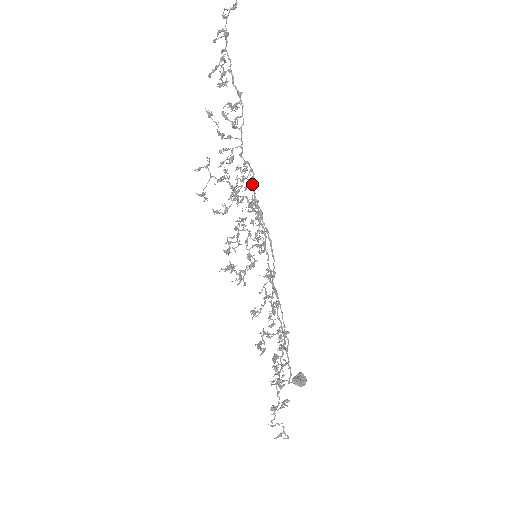
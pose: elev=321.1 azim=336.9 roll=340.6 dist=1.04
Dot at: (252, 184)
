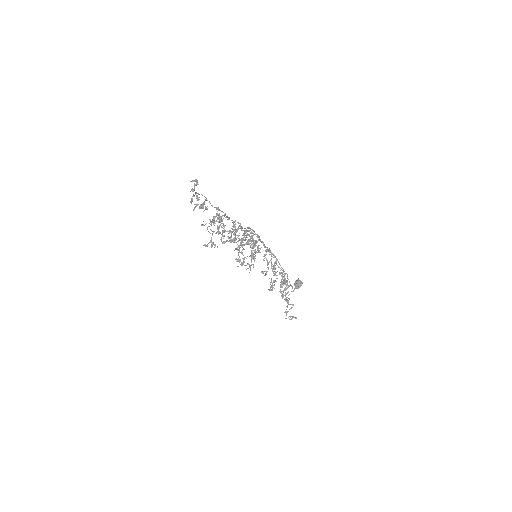
Dot at: (241, 228)
